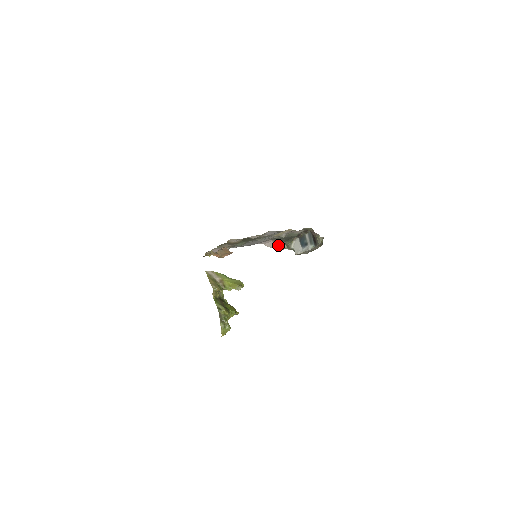
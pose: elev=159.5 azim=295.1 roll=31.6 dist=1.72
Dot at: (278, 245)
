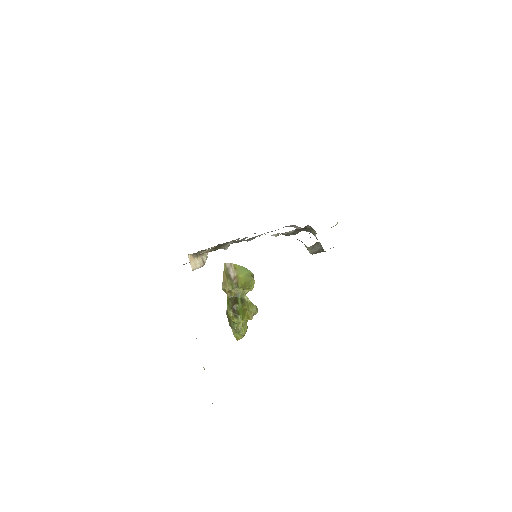
Dot at: occluded
